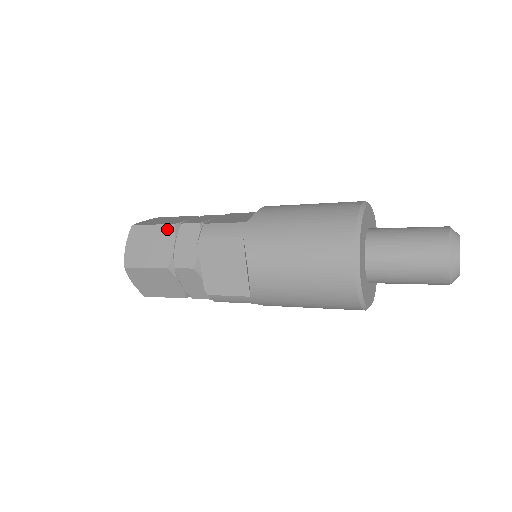
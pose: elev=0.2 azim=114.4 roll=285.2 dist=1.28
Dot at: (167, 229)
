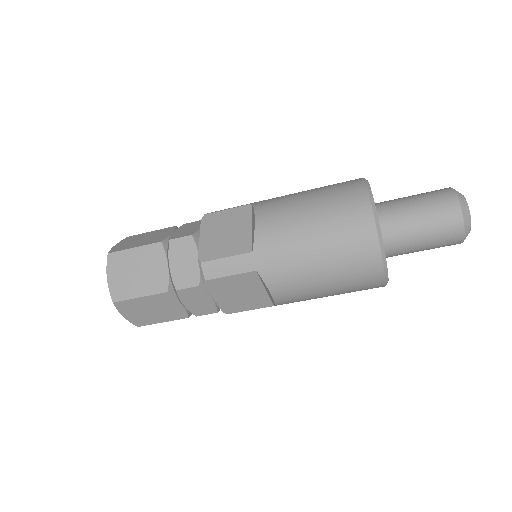
Dot at: (167, 229)
